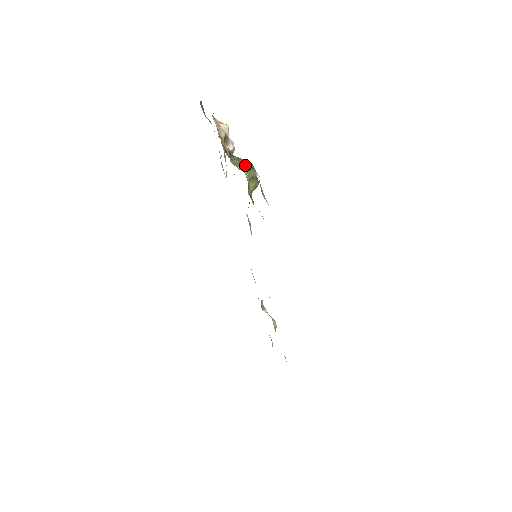
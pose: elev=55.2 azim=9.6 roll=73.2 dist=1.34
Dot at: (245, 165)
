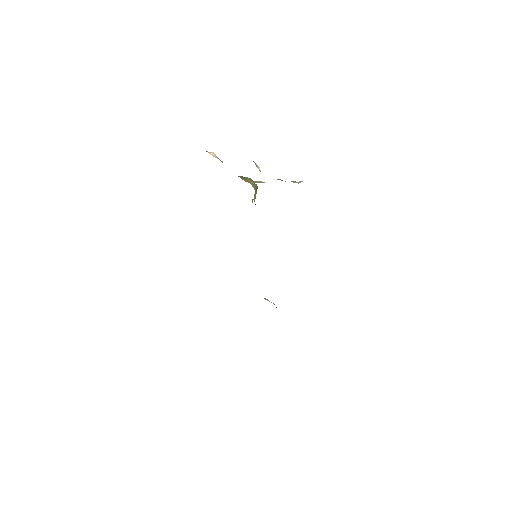
Dot at: occluded
